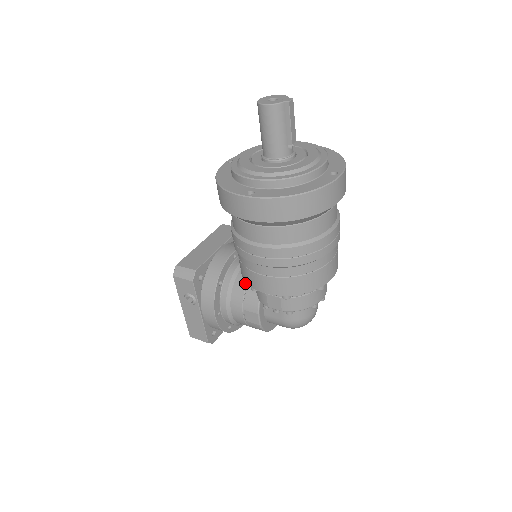
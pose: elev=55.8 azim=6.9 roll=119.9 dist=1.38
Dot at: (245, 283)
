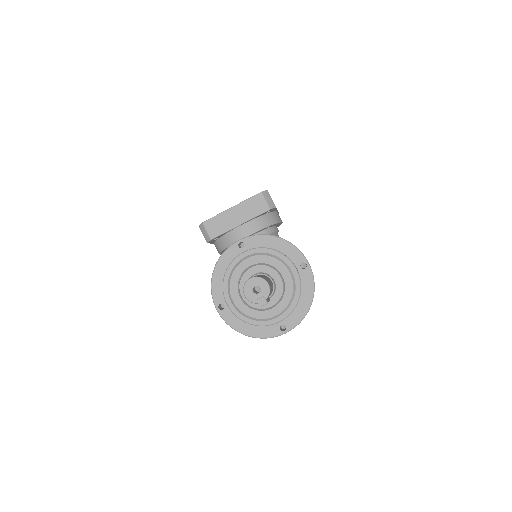
Dot at: occluded
